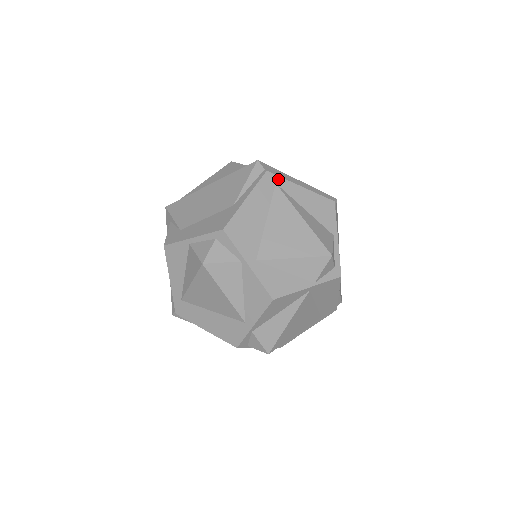
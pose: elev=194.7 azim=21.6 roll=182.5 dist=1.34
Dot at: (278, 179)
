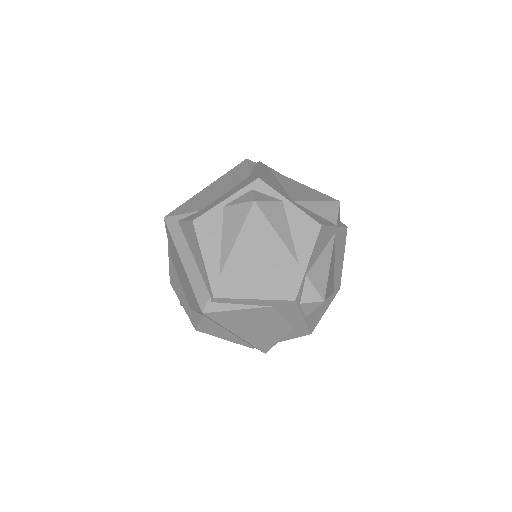
Dot at: (269, 168)
